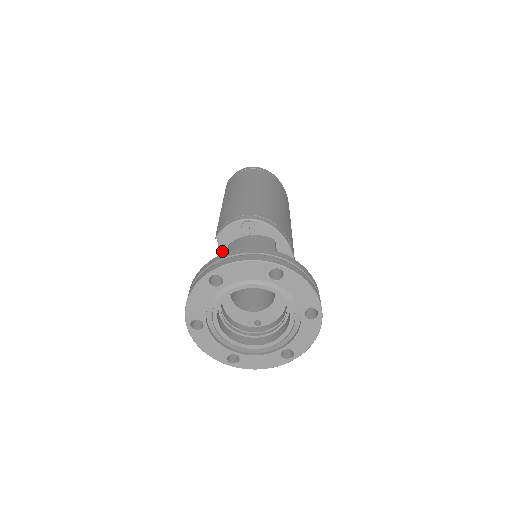
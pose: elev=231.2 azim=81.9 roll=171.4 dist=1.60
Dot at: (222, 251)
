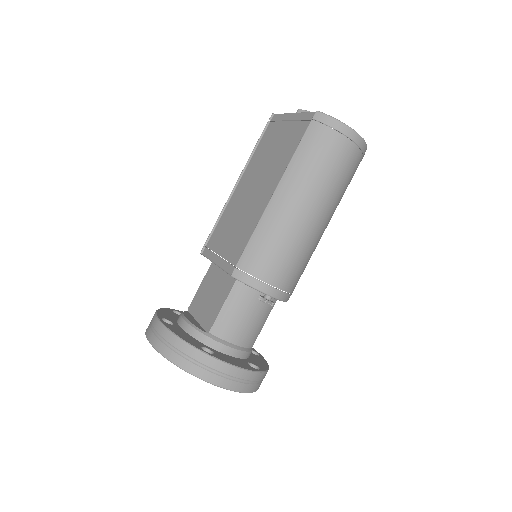
Dot at: occluded
